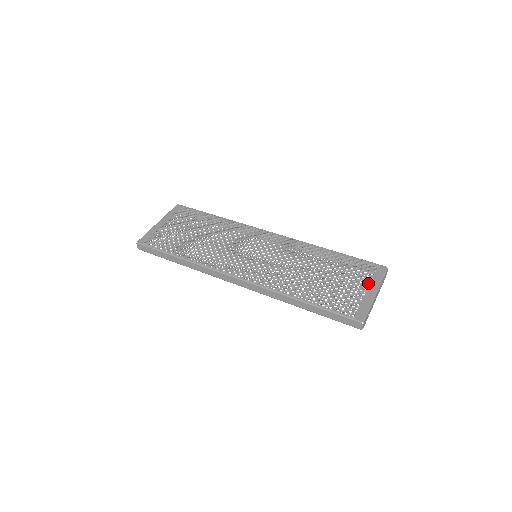
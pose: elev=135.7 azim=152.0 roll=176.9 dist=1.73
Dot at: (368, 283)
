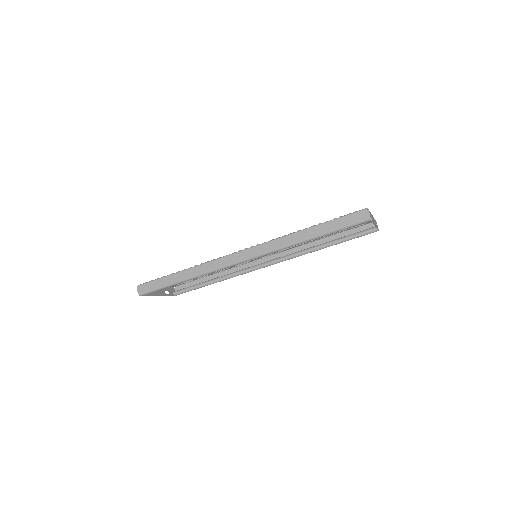
Dot at: occluded
